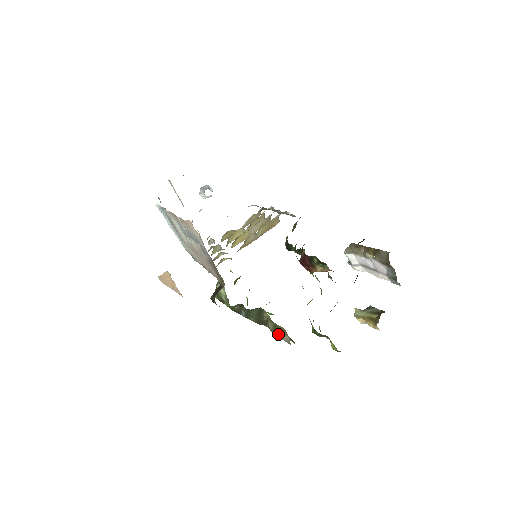
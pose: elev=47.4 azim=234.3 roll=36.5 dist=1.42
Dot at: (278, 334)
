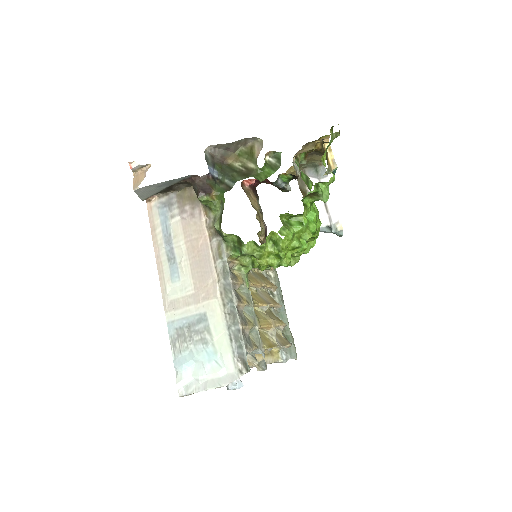
Dot at: (255, 155)
